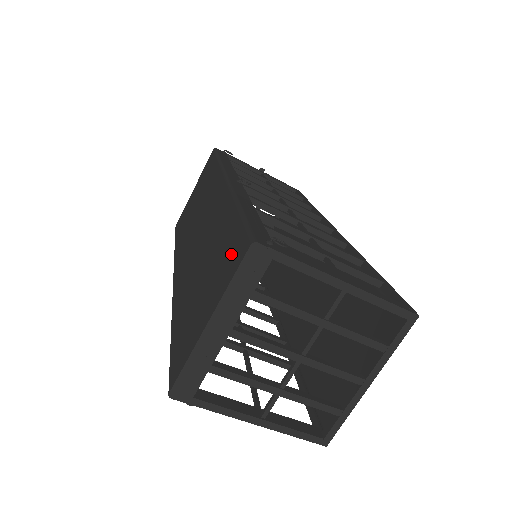
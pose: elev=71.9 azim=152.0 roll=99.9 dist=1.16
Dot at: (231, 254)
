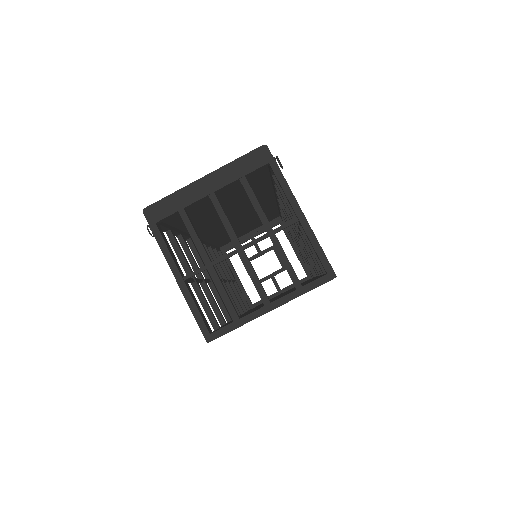
Dot at: occluded
